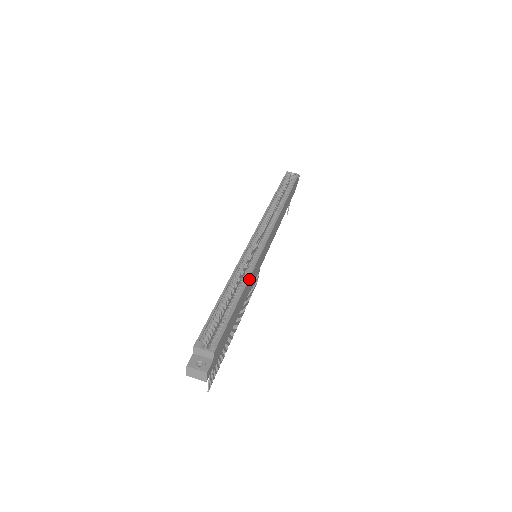
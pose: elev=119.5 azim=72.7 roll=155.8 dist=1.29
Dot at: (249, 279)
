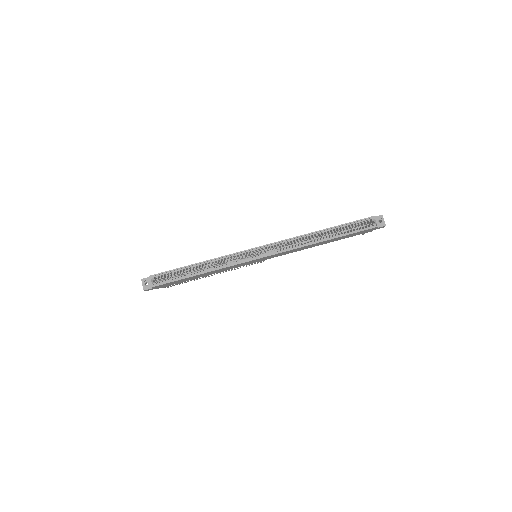
Dot at: (219, 269)
